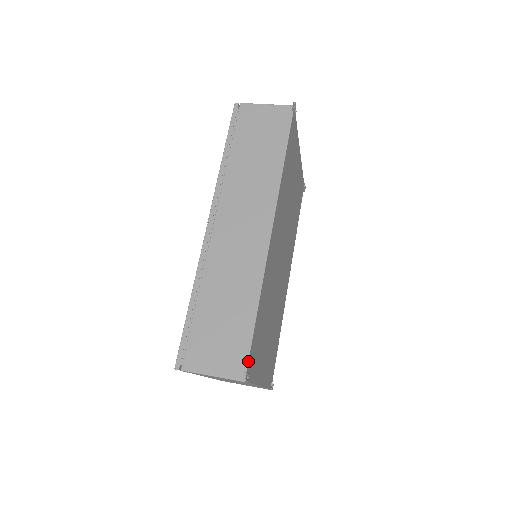
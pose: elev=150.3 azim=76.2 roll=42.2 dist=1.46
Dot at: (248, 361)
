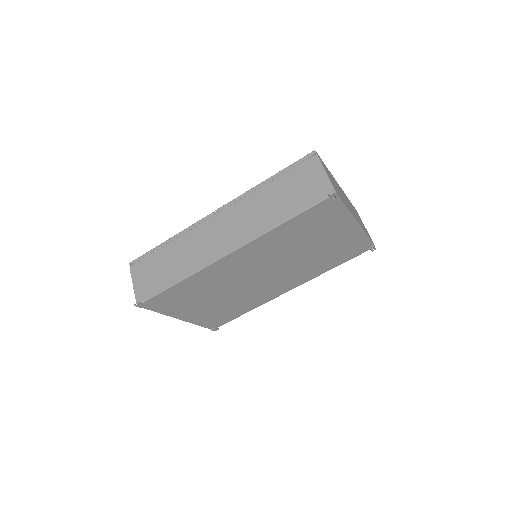
Dot at: (148, 300)
